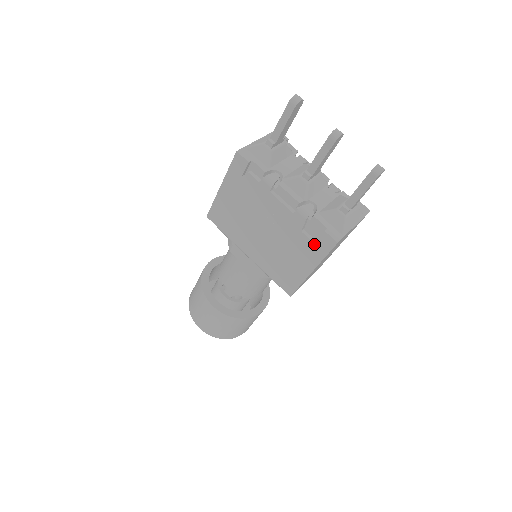
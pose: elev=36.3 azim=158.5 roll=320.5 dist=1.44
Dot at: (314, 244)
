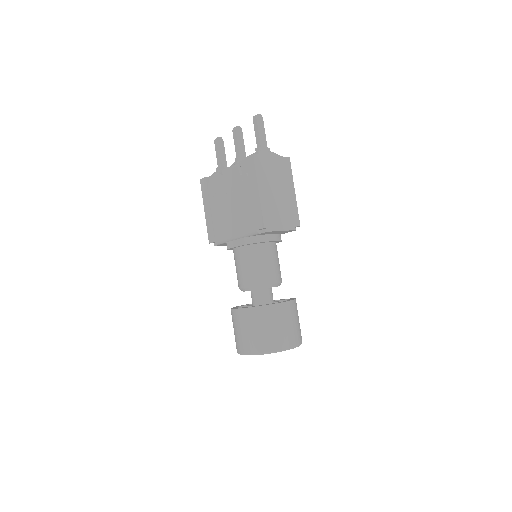
Dot at: (248, 172)
